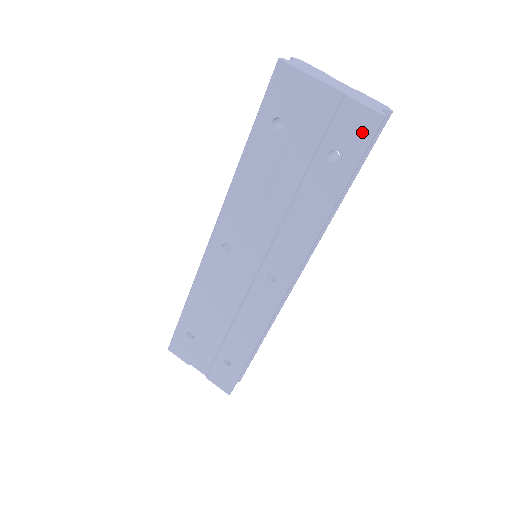
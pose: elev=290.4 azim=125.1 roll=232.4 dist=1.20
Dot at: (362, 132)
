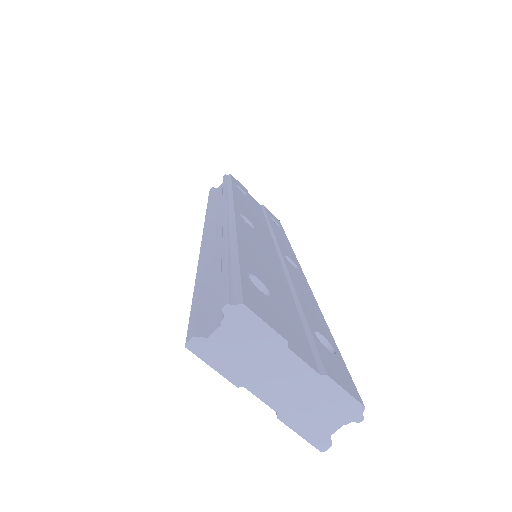
Dot at: occluded
